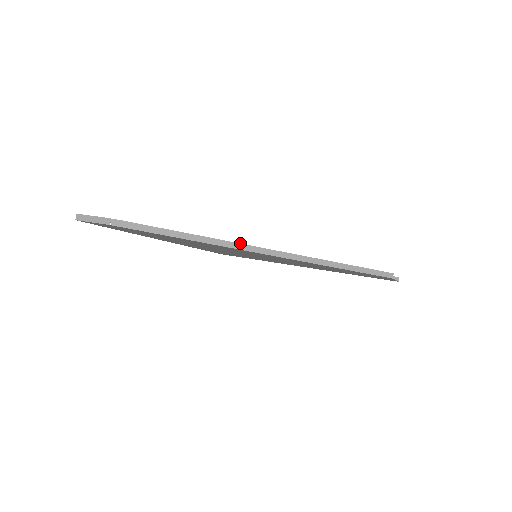
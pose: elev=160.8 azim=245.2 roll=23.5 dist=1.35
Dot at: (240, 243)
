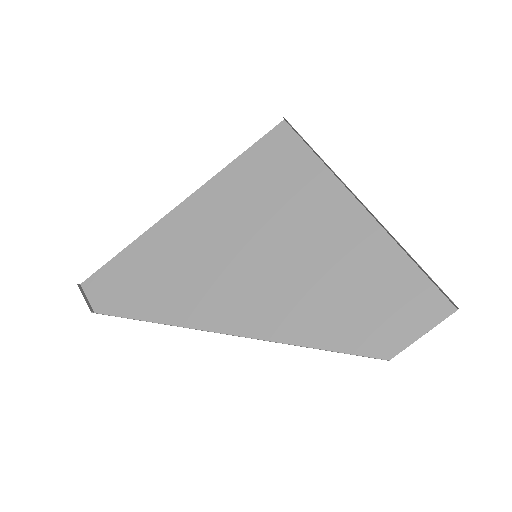
Dot at: (192, 328)
